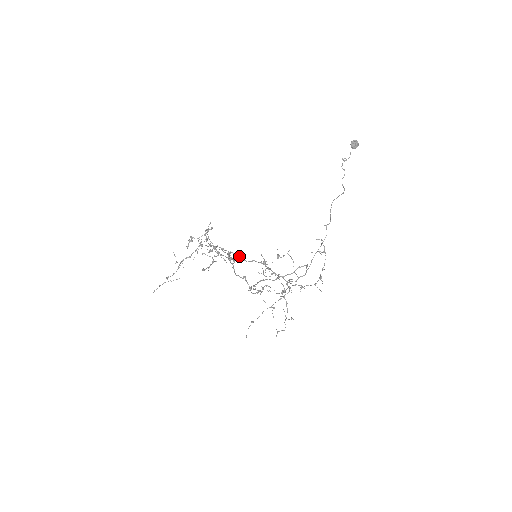
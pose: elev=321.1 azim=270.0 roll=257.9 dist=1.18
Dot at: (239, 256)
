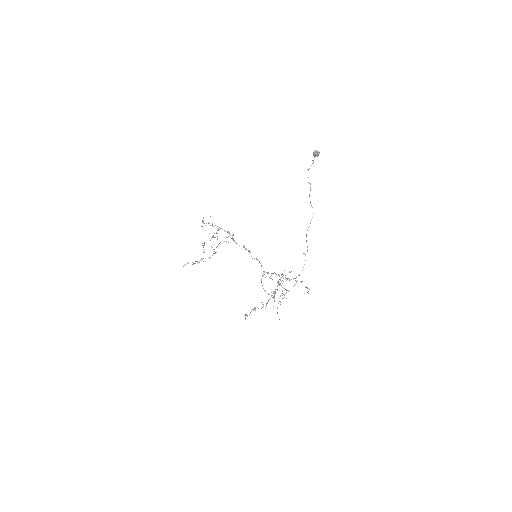
Dot at: occluded
